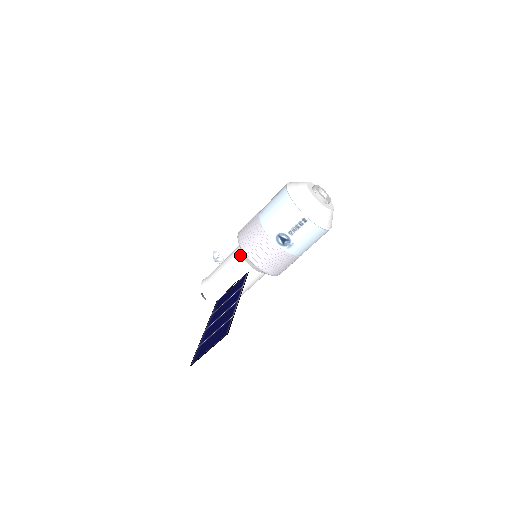
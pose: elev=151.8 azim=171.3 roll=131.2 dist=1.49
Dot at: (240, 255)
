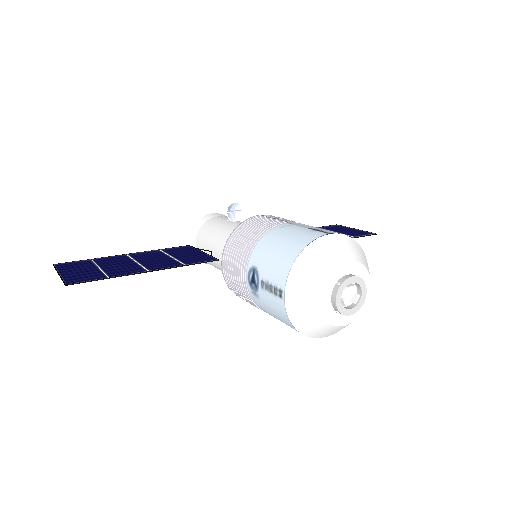
Dot at: occluded
